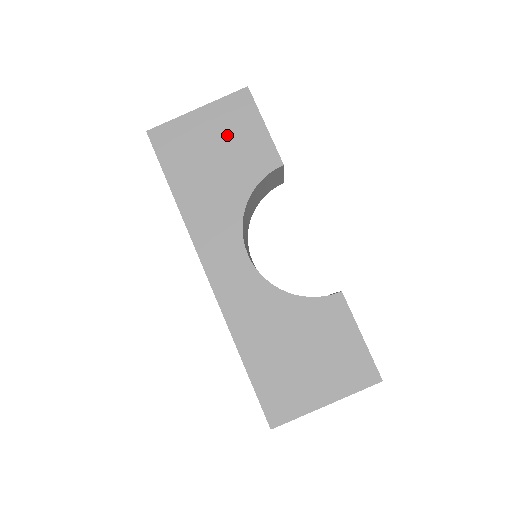
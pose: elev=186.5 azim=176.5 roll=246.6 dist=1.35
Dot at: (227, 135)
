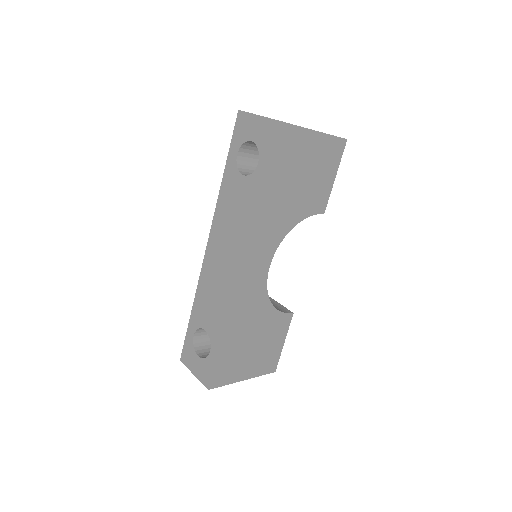
Dot at: (316, 168)
